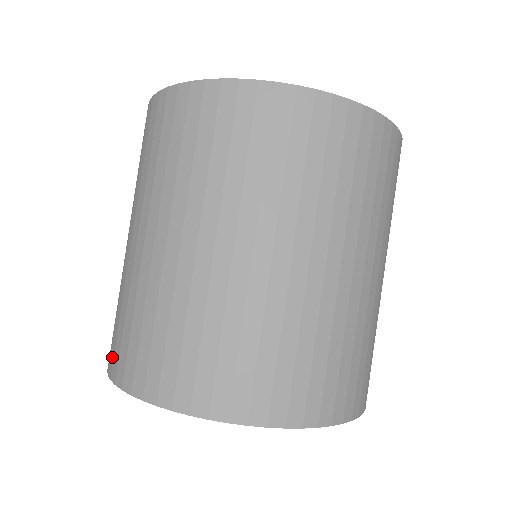
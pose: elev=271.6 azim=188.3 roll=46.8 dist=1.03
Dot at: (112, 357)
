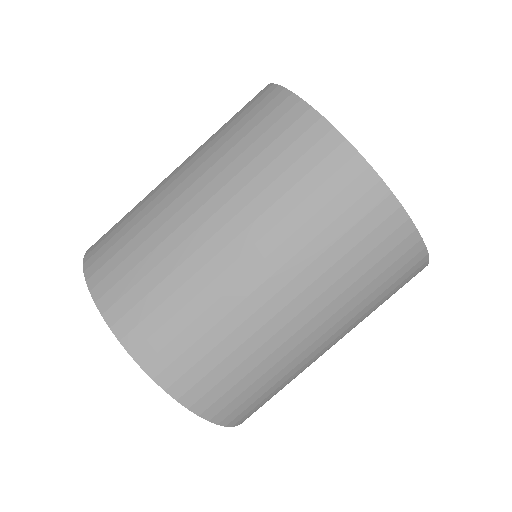
Dot at: (114, 297)
